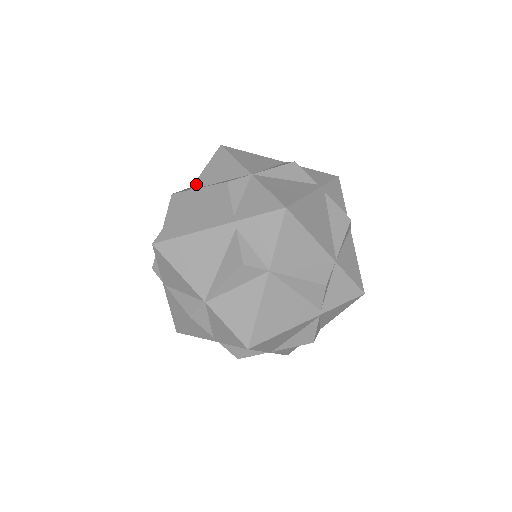
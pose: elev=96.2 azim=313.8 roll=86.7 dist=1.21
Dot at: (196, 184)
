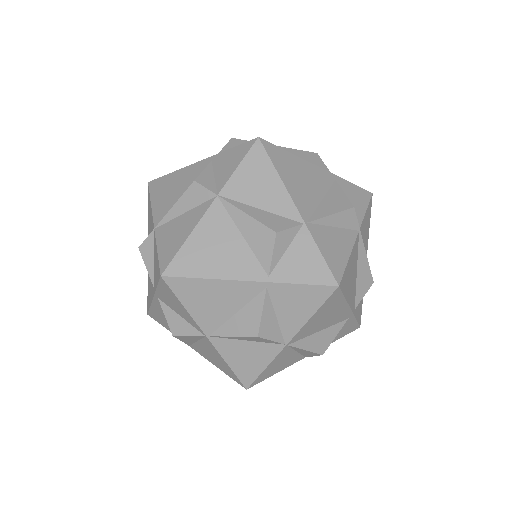
Dot at: occluded
